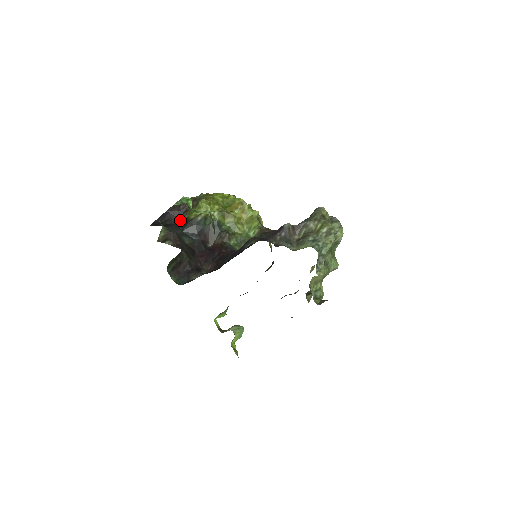
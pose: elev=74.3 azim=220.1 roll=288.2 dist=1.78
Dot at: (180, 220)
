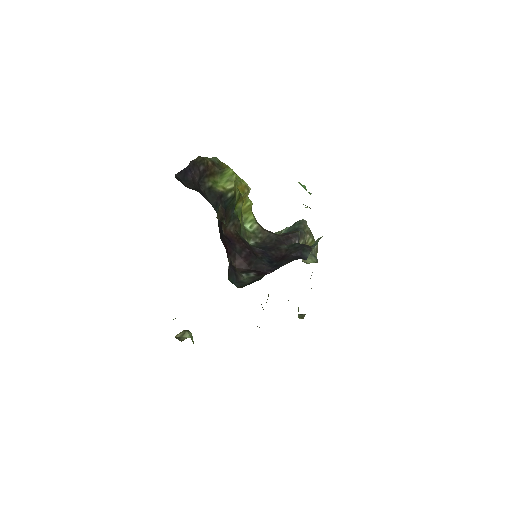
Dot at: (201, 186)
